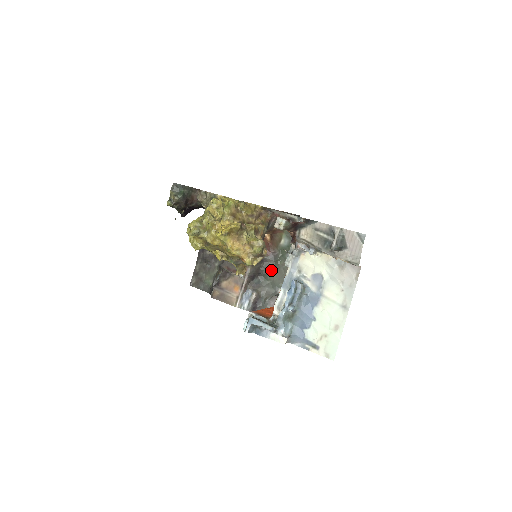
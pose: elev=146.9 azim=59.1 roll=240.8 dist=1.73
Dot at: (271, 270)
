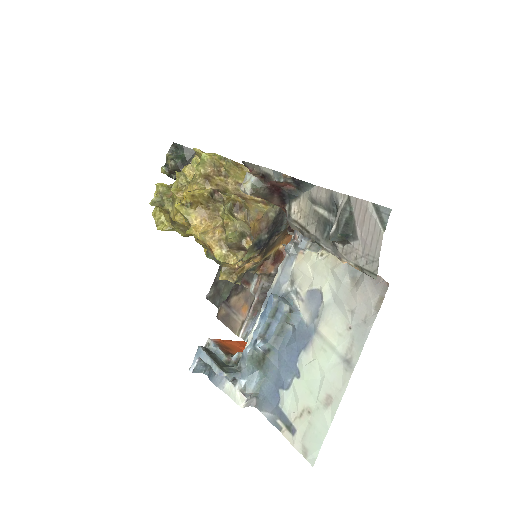
Dot at: occluded
